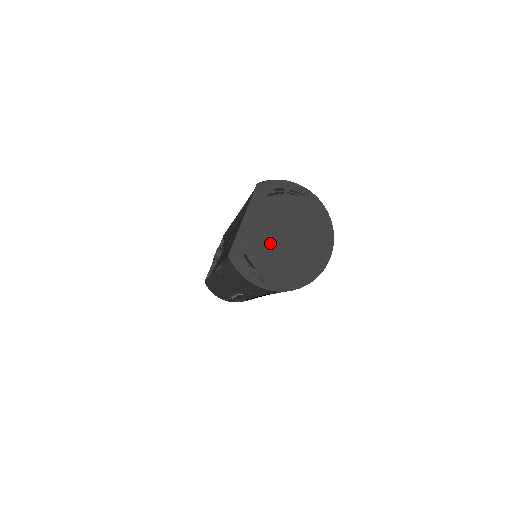
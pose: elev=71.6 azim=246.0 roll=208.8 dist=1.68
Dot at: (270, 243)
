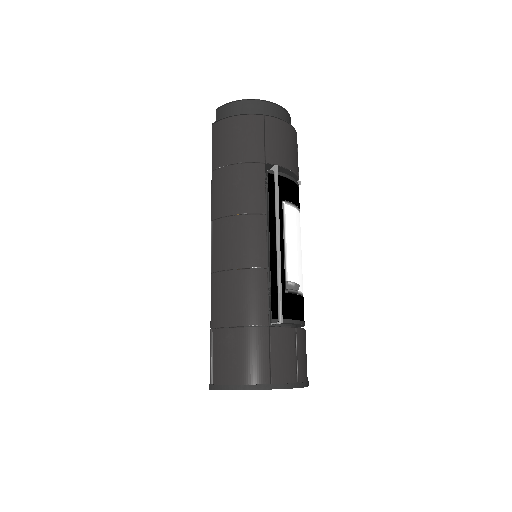
Dot at: occluded
